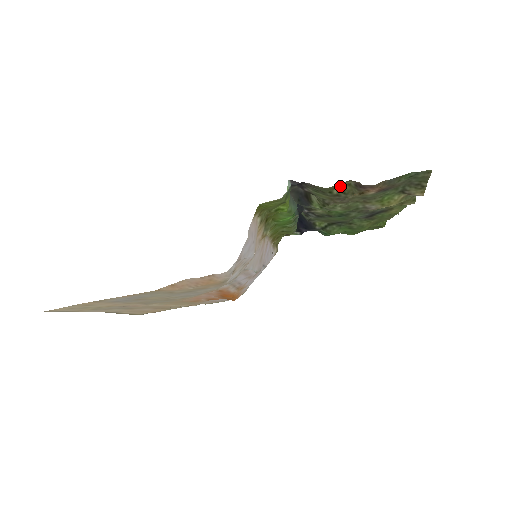
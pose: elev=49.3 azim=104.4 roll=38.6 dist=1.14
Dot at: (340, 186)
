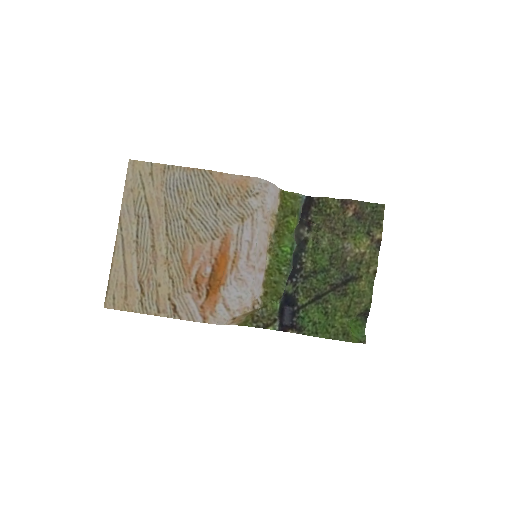
Dot at: (332, 207)
